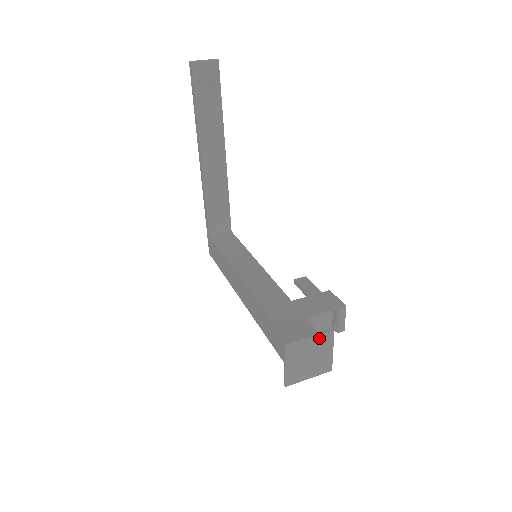
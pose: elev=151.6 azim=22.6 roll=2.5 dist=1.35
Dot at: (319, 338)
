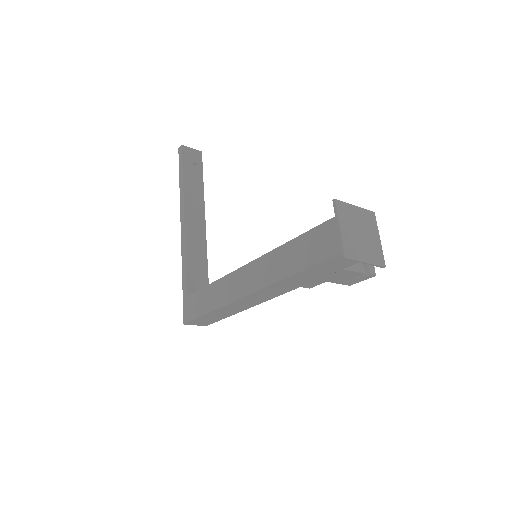
Dot at: (363, 213)
